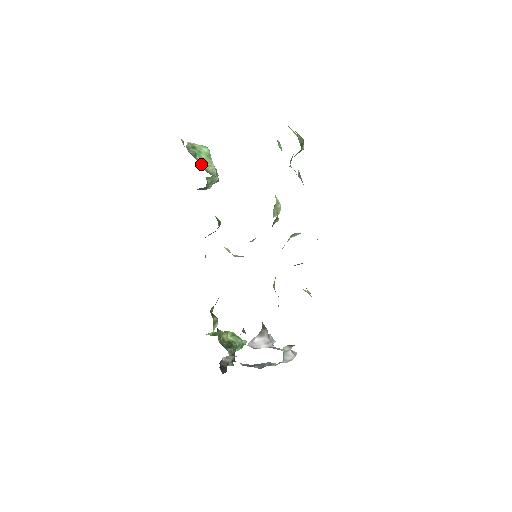
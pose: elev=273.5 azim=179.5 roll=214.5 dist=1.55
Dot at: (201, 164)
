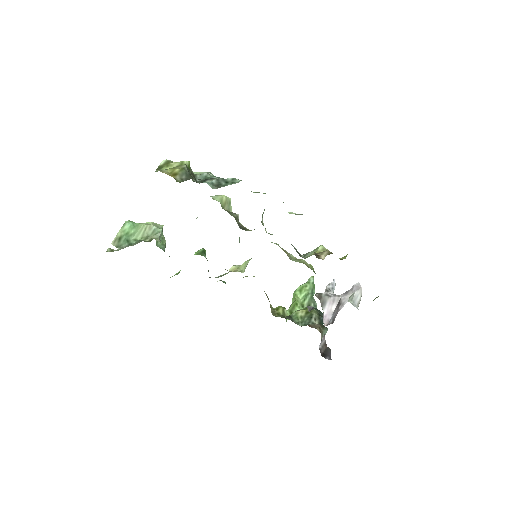
Dot at: (139, 239)
